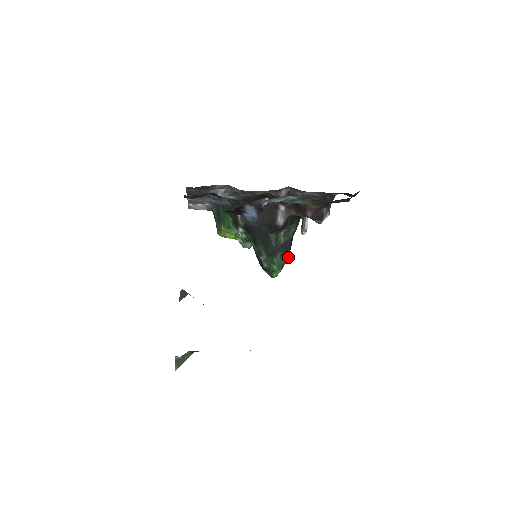
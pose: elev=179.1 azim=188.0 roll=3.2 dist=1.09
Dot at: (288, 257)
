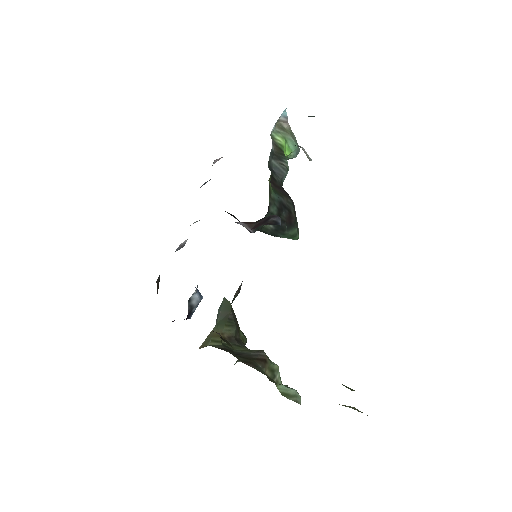
Dot at: (294, 226)
